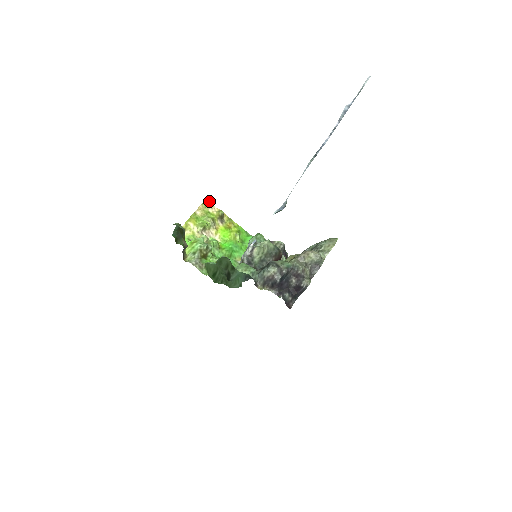
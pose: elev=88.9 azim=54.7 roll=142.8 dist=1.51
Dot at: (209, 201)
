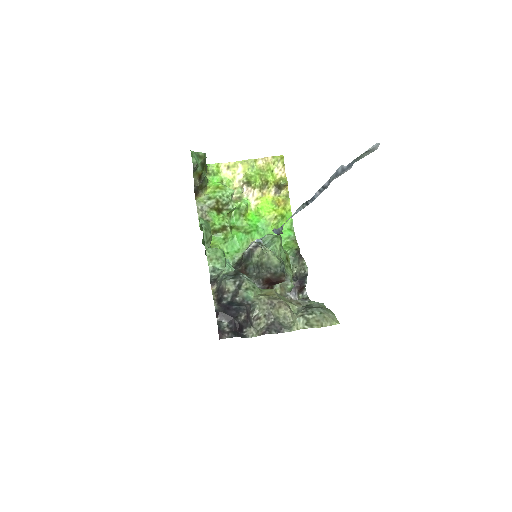
Dot at: occluded
